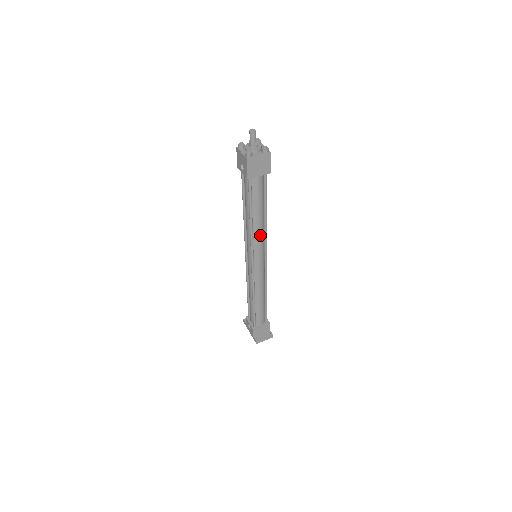
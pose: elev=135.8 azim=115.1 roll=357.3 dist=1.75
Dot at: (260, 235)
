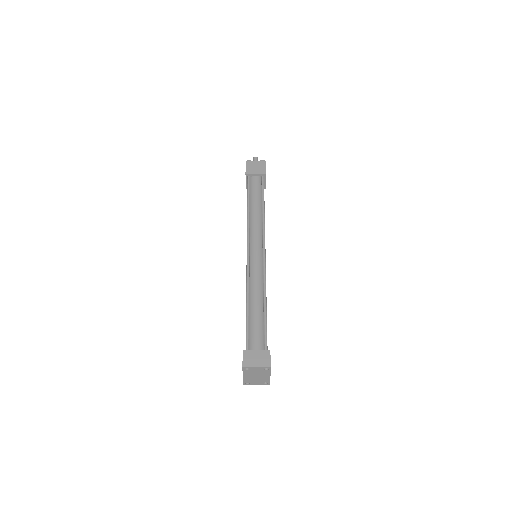
Dot at: (257, 224)
